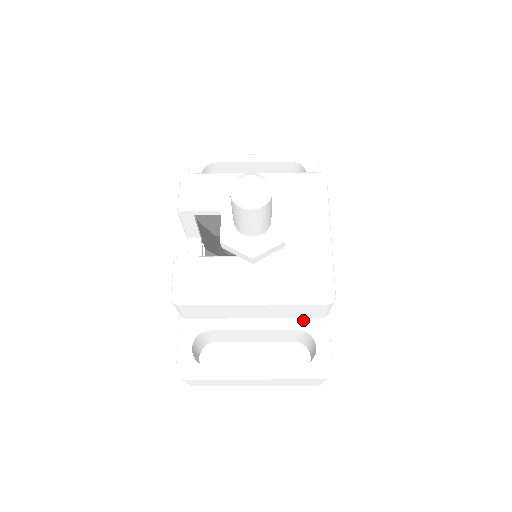
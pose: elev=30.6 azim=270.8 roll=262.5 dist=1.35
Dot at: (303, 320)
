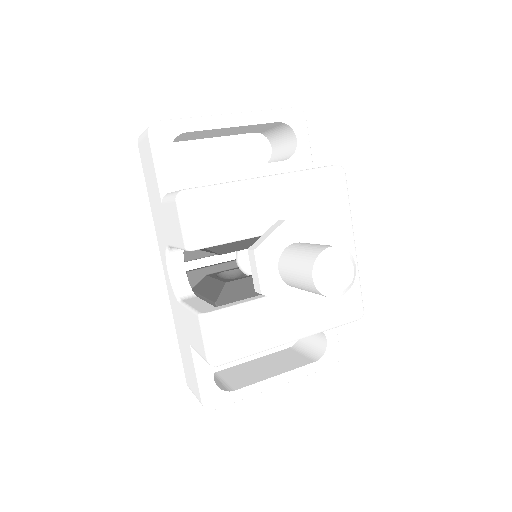
Dot at: occluded
